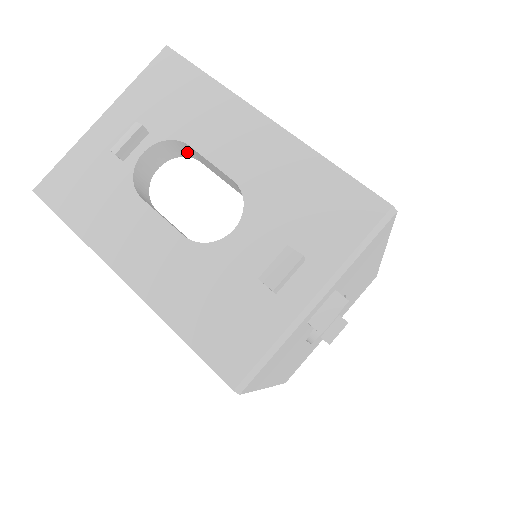
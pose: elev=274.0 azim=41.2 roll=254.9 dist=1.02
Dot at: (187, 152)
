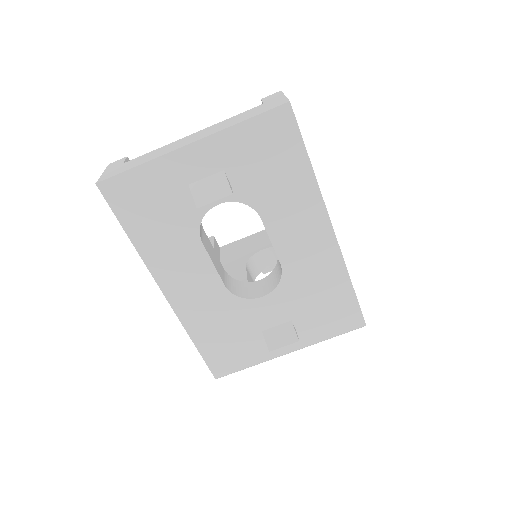
Dot at: occluded
